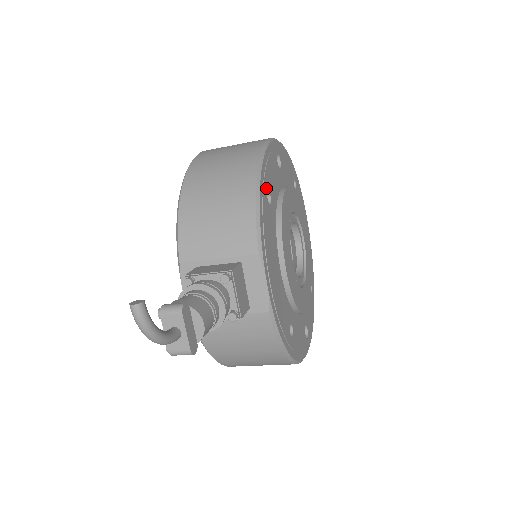
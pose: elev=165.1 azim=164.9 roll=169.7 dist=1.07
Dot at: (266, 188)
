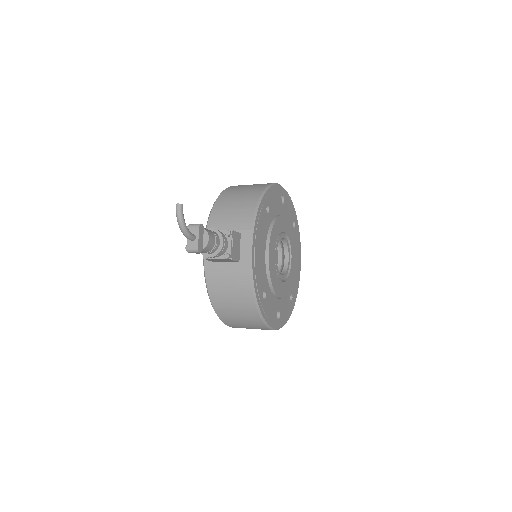
Dot at: (267, 203)
